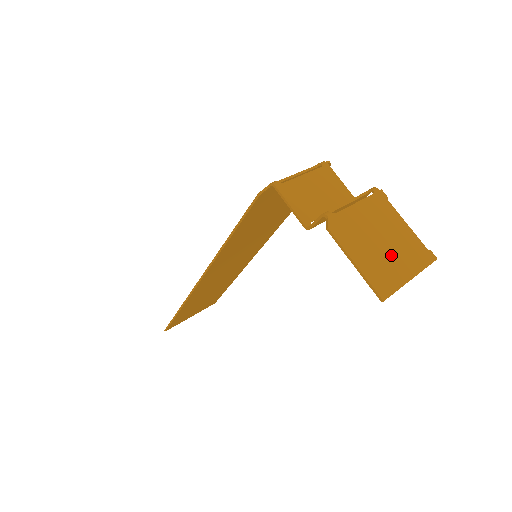
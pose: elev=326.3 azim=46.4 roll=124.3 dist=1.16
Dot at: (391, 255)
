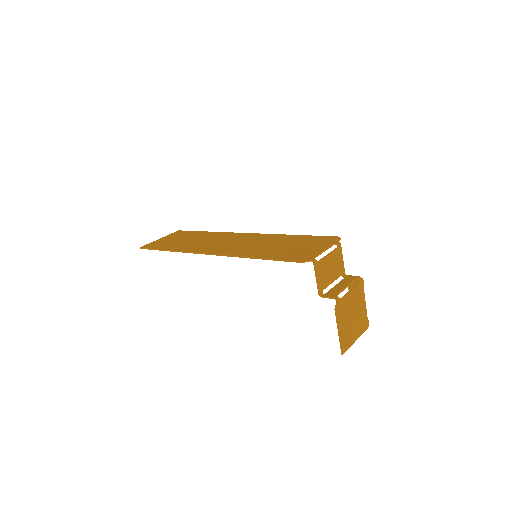
Dot at: (354, 326)
